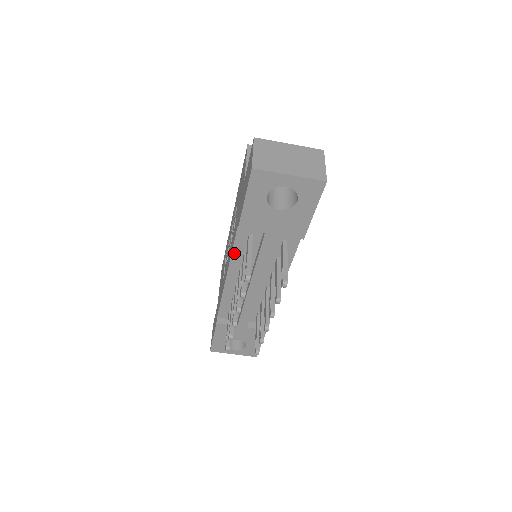
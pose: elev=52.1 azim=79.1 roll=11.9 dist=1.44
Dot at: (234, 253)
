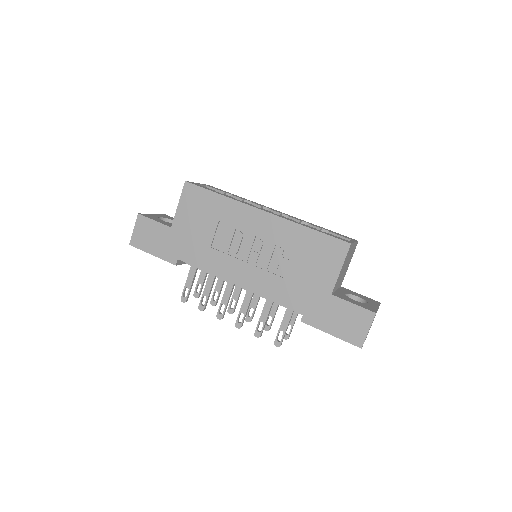
Dot at: (268, 298)
